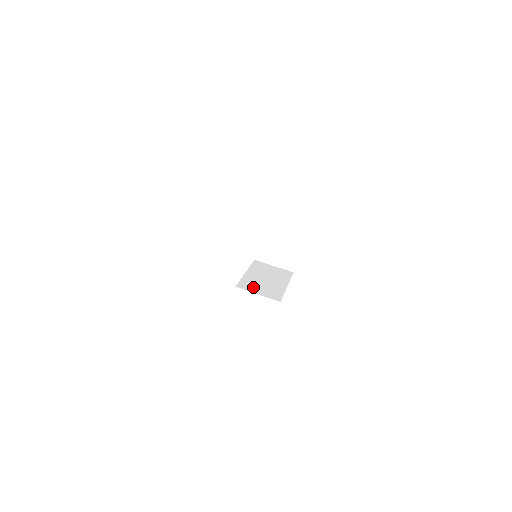
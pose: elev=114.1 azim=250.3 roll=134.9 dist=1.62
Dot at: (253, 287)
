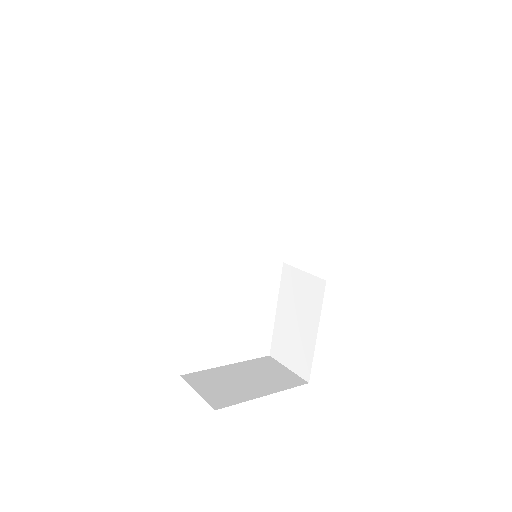
Dot at: occluded
